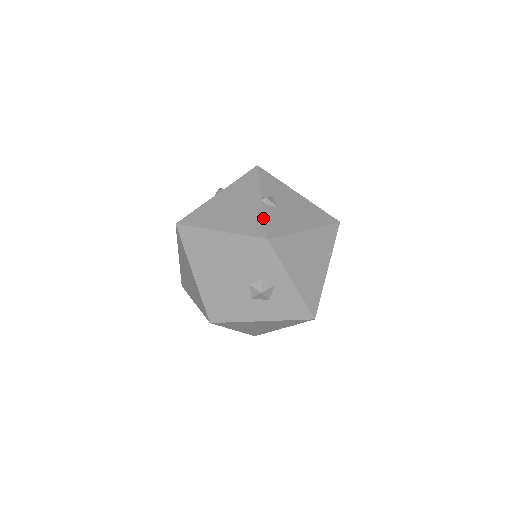
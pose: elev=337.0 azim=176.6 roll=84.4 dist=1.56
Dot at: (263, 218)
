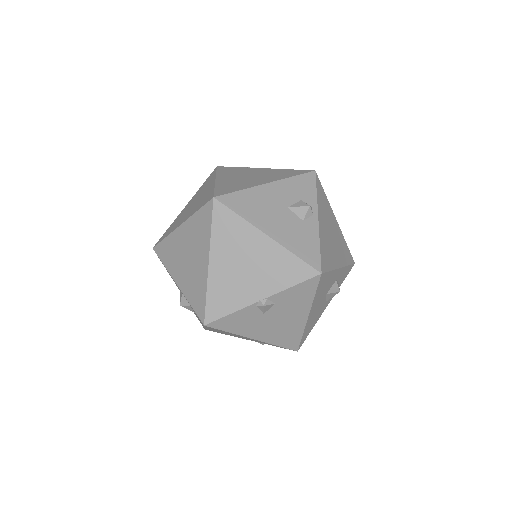
Dot at: (232, 311)
